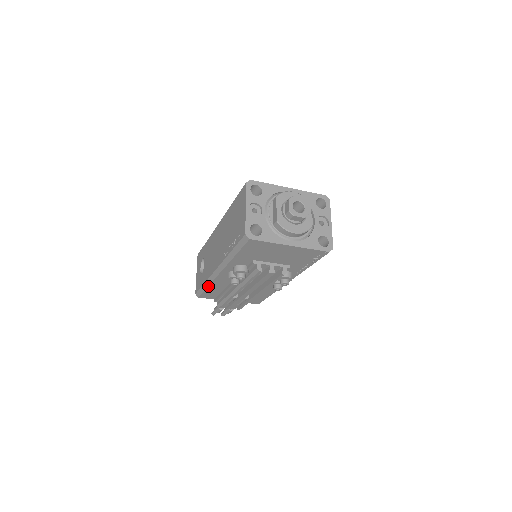
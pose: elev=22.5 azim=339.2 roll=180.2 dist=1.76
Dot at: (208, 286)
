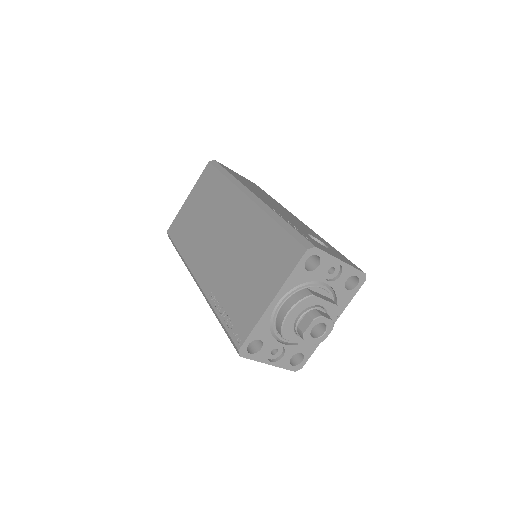
Dot at: occluded
